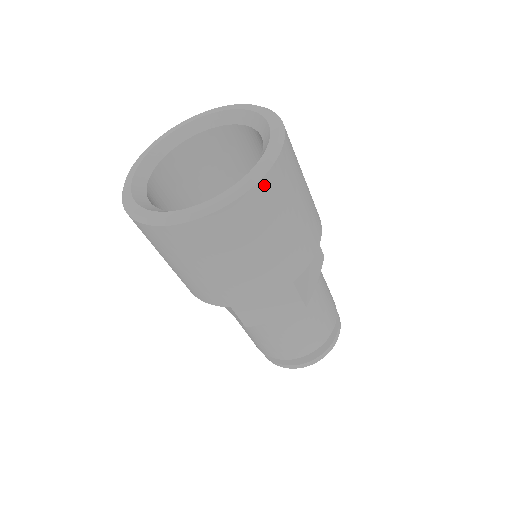
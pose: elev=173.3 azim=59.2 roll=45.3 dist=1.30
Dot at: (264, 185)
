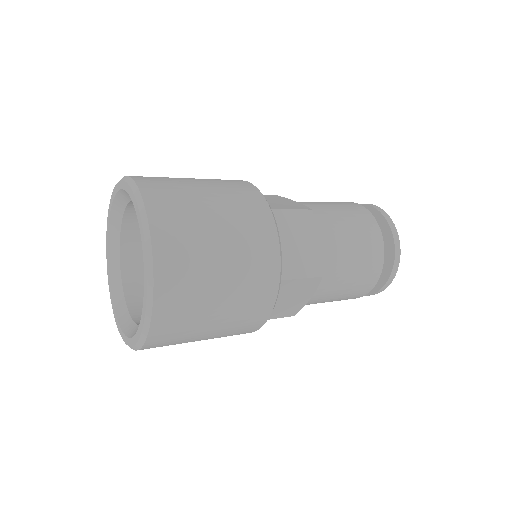
Dot at: (147, 348)
